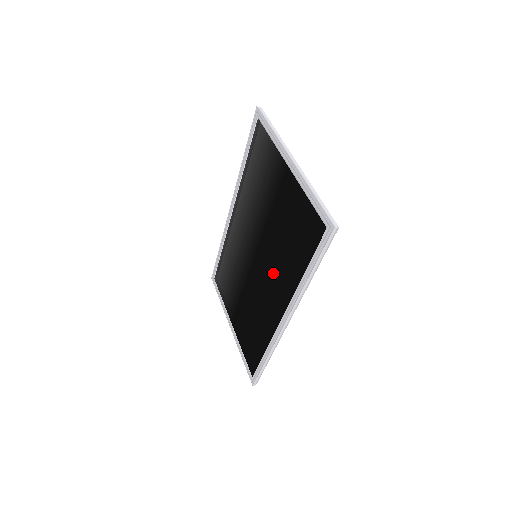
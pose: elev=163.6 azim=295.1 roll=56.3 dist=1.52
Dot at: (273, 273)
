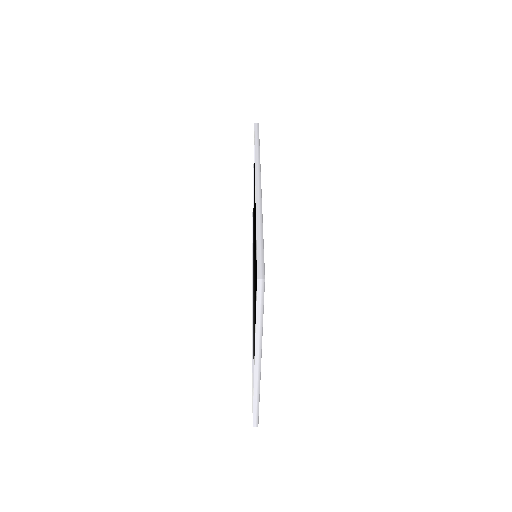
Dot at: occluded
